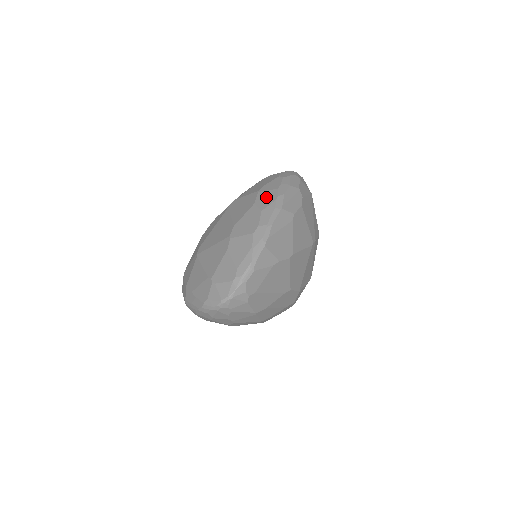
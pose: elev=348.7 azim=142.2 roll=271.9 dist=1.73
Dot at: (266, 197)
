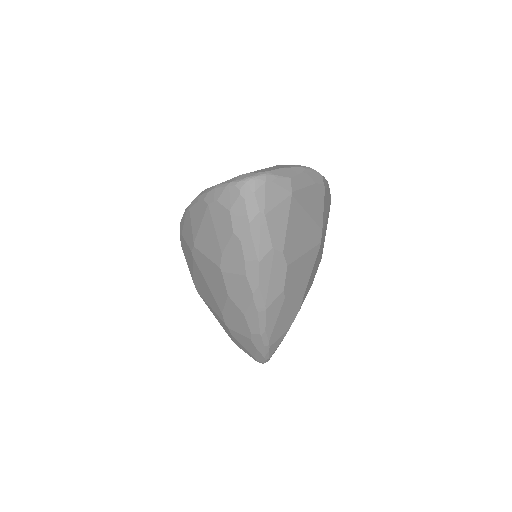
Dot at: (237, 290)
